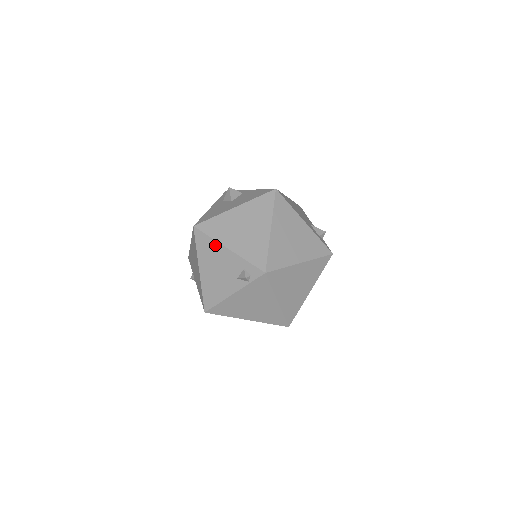
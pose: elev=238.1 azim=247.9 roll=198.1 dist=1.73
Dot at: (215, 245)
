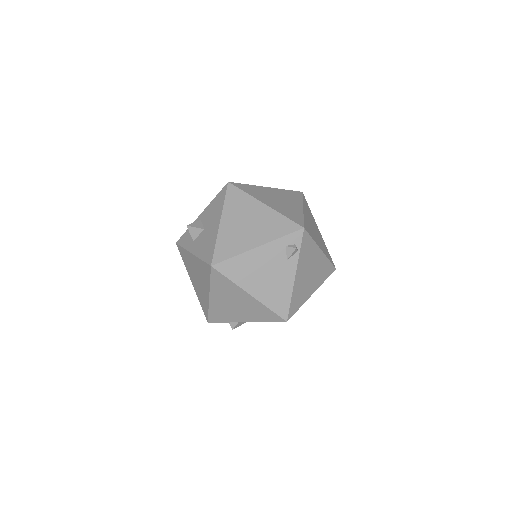
Dot at: (245, 257)
